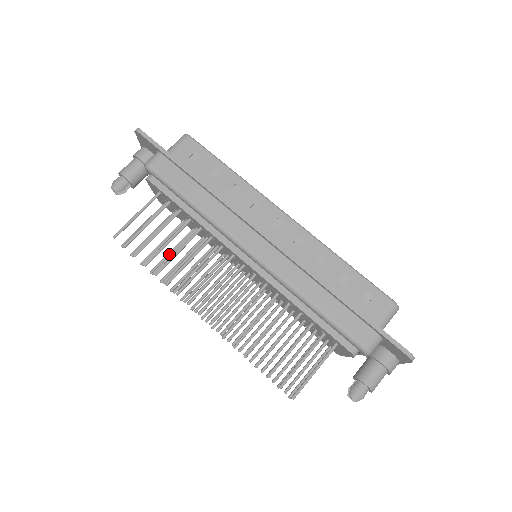
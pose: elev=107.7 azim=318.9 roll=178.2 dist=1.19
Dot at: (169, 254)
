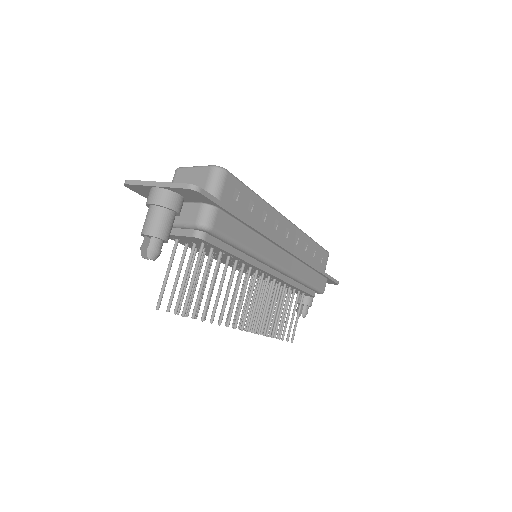
Dot at: (195, 289)
